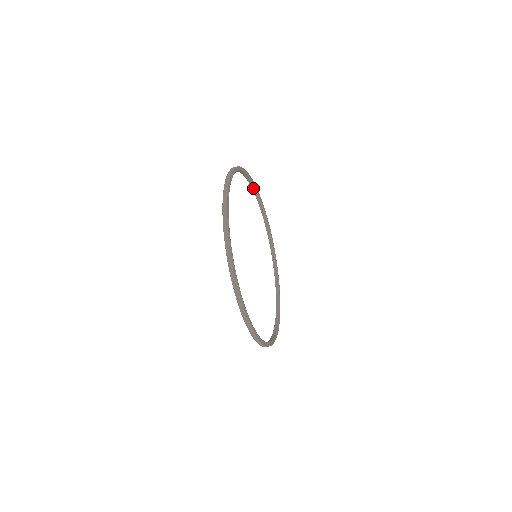
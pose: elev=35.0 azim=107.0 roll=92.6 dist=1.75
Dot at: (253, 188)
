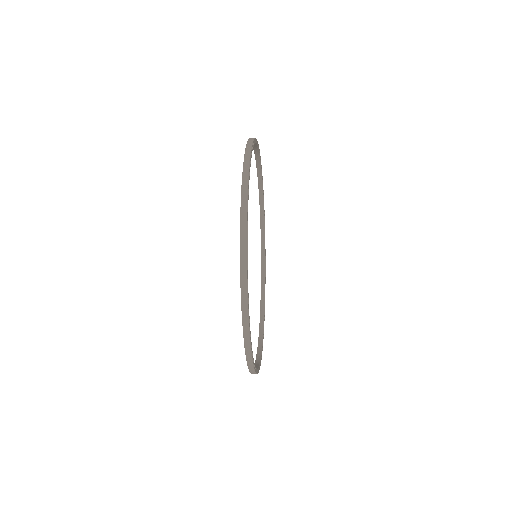
Dot at: (255, 150)
